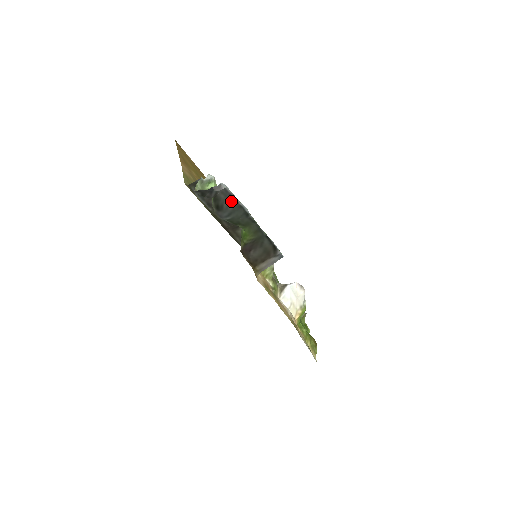
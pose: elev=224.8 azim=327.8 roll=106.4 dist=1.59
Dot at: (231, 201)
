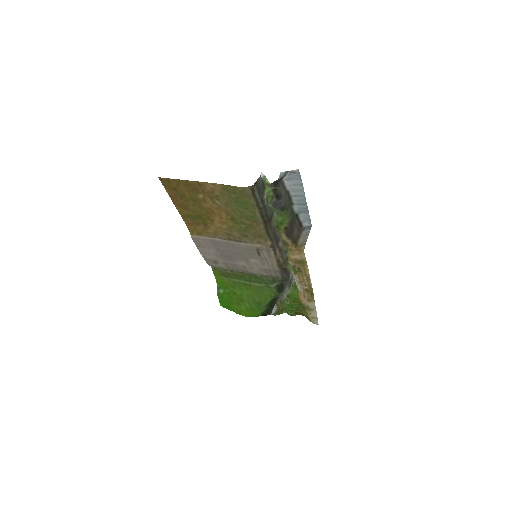
Dot at: (283, 188)
